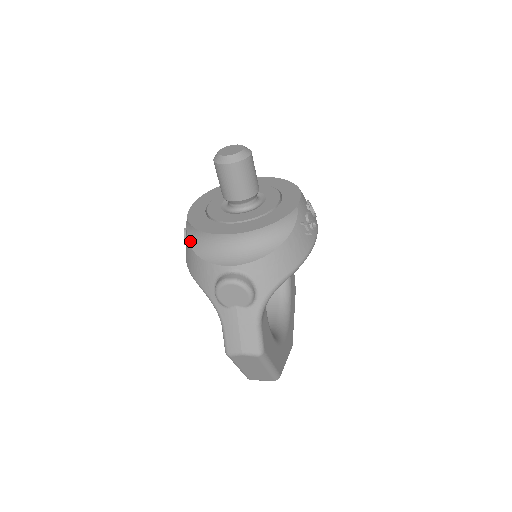
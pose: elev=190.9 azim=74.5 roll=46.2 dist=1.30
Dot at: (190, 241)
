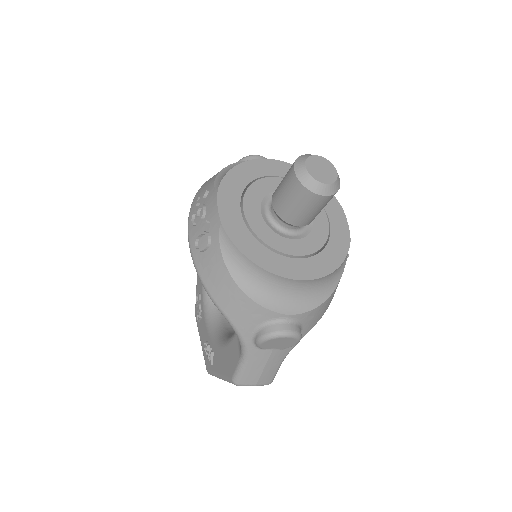
Dot at: (230, 267)
